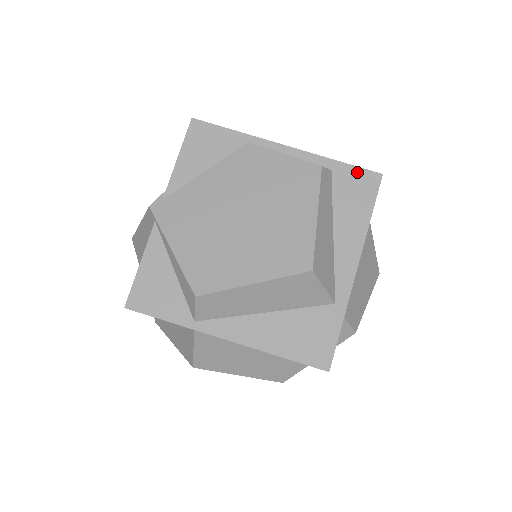
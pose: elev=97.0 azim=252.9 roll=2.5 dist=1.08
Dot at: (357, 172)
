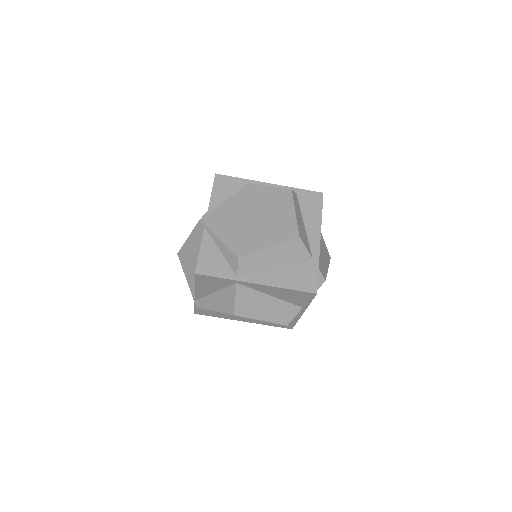
Dot at: (310, 193)
